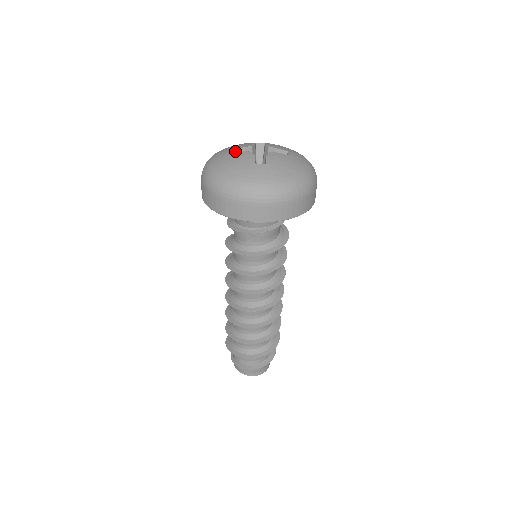
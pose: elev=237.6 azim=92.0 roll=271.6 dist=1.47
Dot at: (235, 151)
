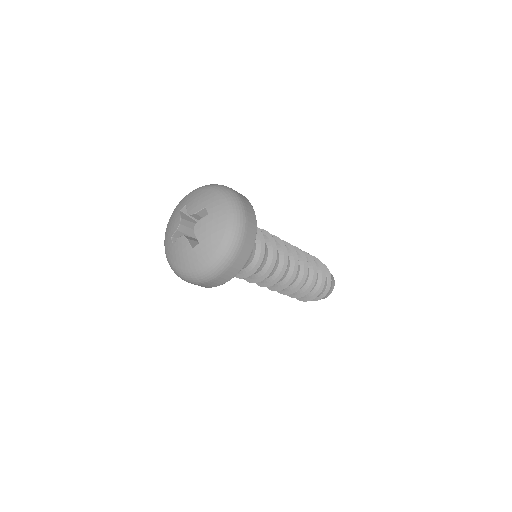
Dot at: (173, 236)
